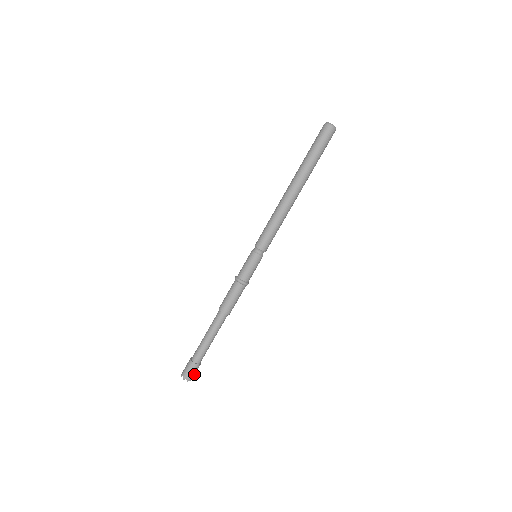
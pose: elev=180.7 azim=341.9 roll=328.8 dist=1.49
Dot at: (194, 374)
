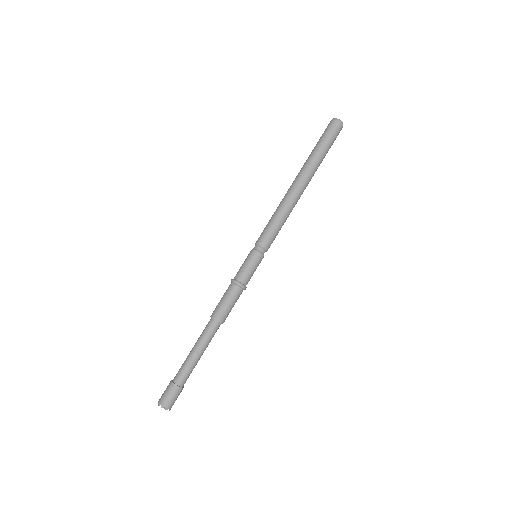
Dot at: (172, 400)
